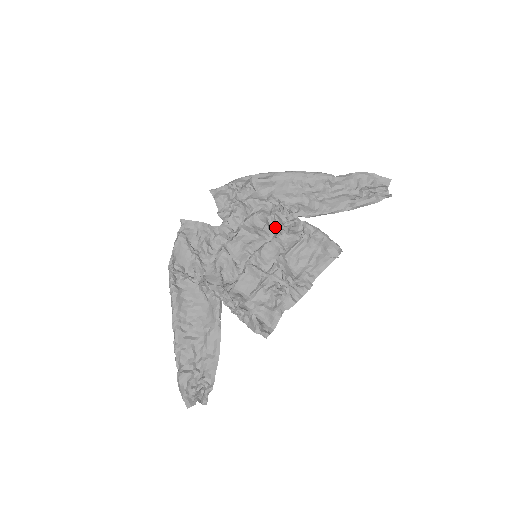
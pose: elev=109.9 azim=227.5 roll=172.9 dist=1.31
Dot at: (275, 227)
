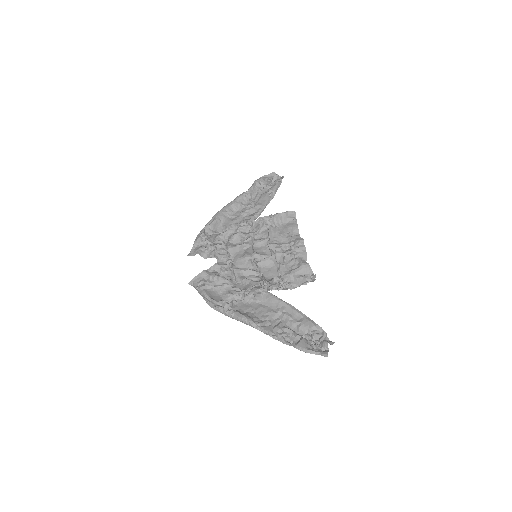
Dot at: (248, 234)
